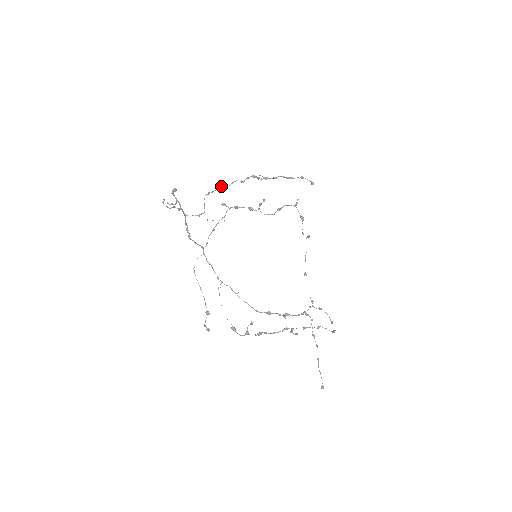
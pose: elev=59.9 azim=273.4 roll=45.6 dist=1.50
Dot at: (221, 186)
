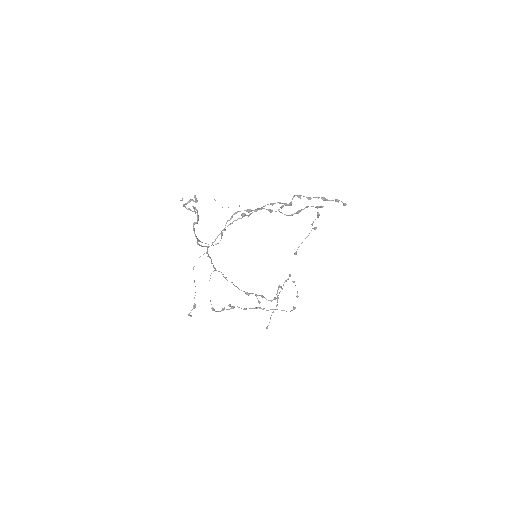
Dot at: (248, 210)
